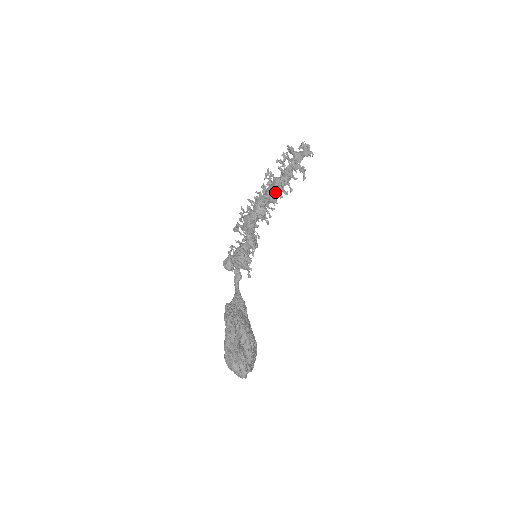
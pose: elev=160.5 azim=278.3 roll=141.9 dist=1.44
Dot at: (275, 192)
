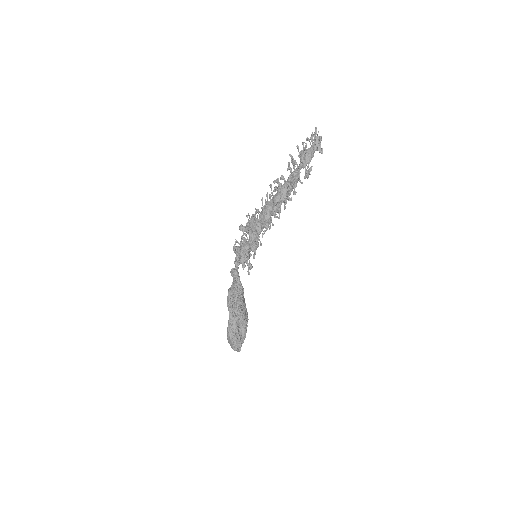
Dot at: occluded
